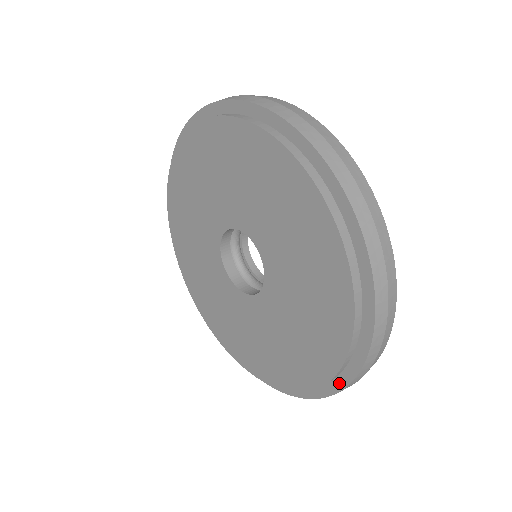
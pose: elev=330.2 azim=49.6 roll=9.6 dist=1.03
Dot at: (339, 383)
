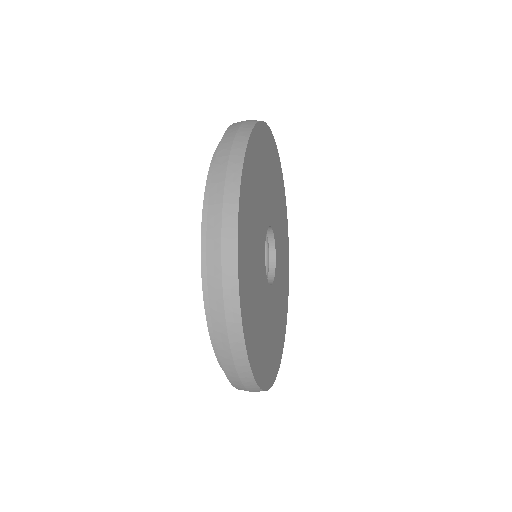
Dot at: (210, 209)
